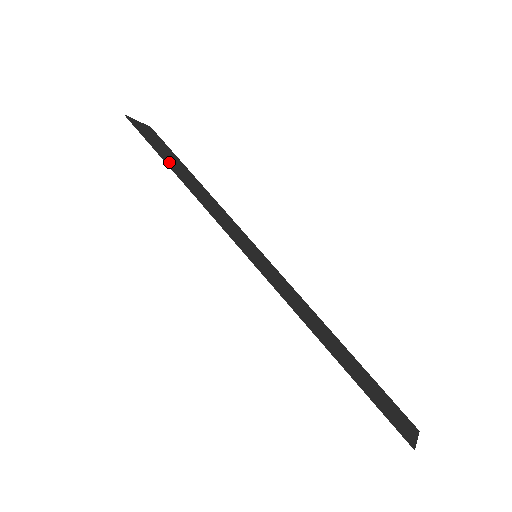
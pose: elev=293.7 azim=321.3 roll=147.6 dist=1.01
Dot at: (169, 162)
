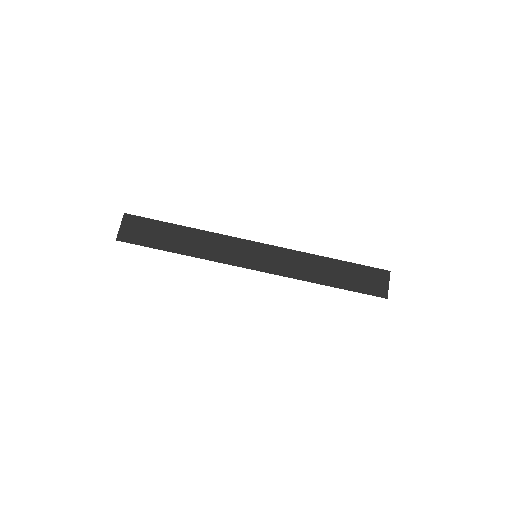
Dot at: (167, 245)
